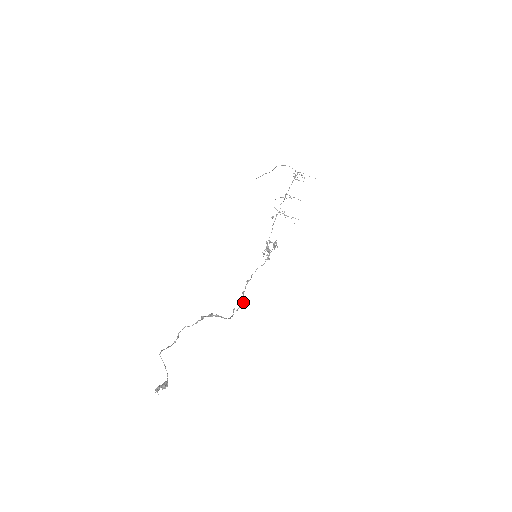
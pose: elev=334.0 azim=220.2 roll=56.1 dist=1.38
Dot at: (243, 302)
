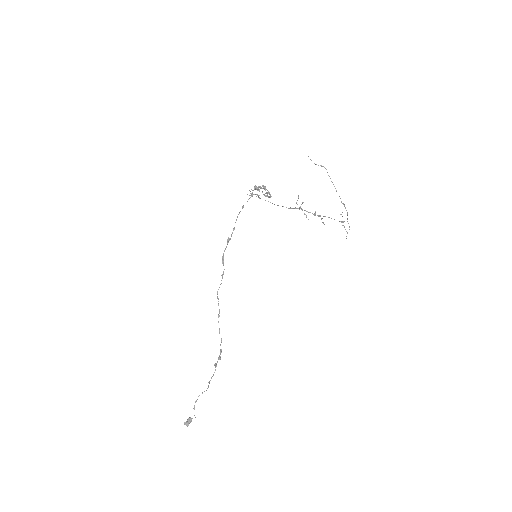
Dot at: occluded
